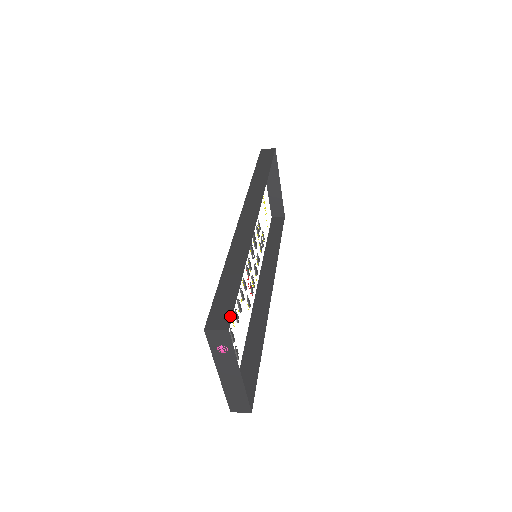
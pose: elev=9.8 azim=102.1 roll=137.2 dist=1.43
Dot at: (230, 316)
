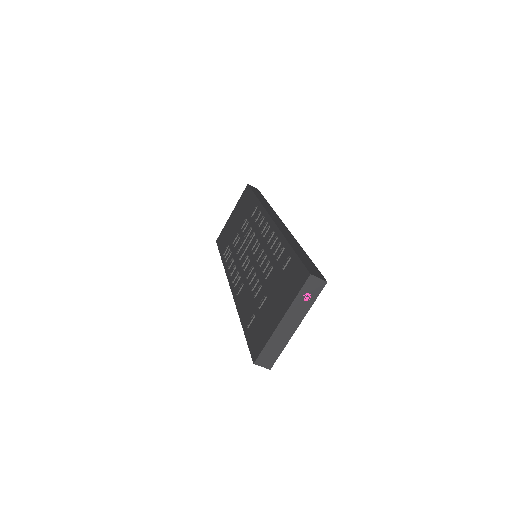
Dot at: (321, 274)
